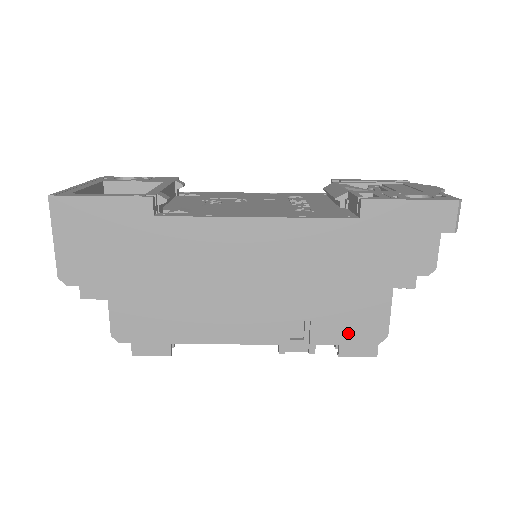
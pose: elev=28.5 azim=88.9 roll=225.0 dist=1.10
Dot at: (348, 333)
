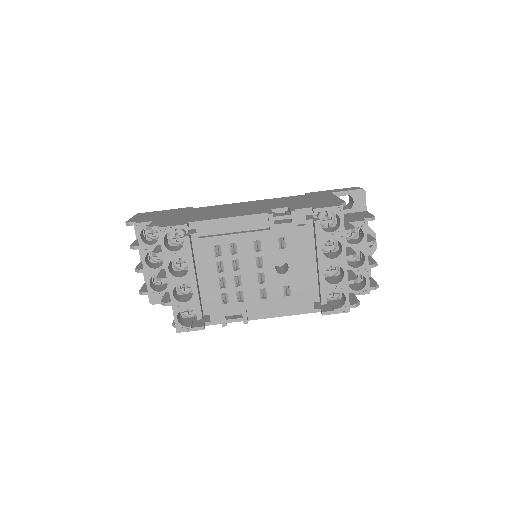
Dot at: (316, 205)
